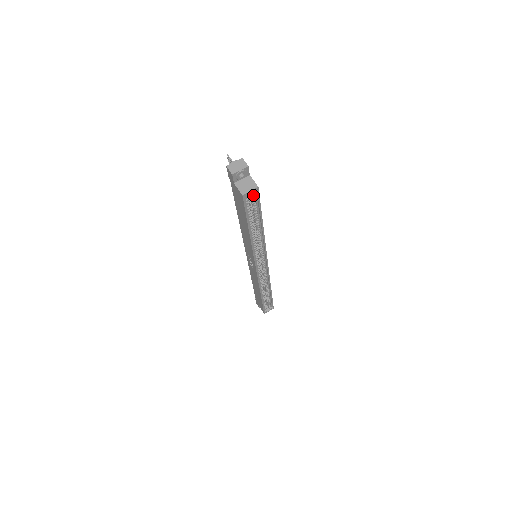
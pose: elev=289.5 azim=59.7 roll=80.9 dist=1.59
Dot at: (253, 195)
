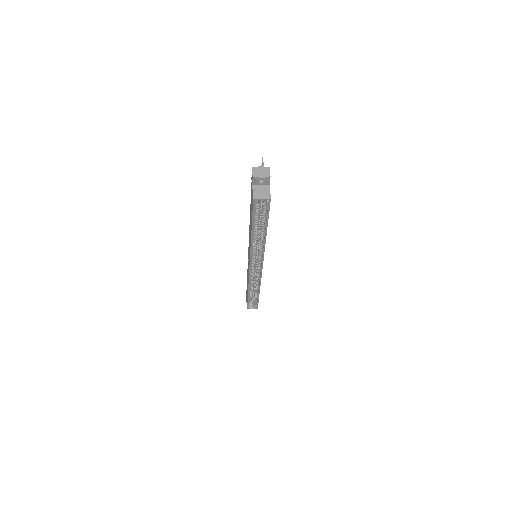
Dot at: (265, 203)
